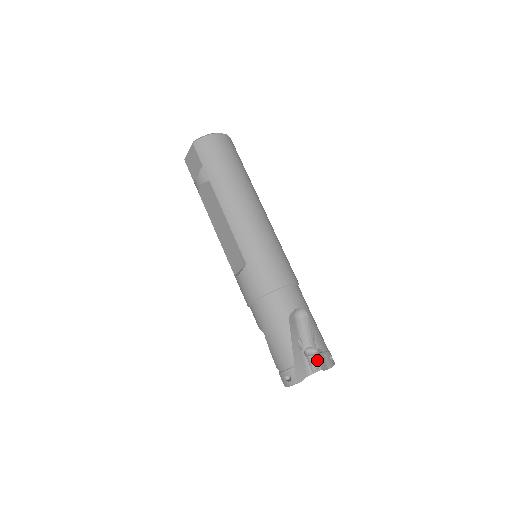
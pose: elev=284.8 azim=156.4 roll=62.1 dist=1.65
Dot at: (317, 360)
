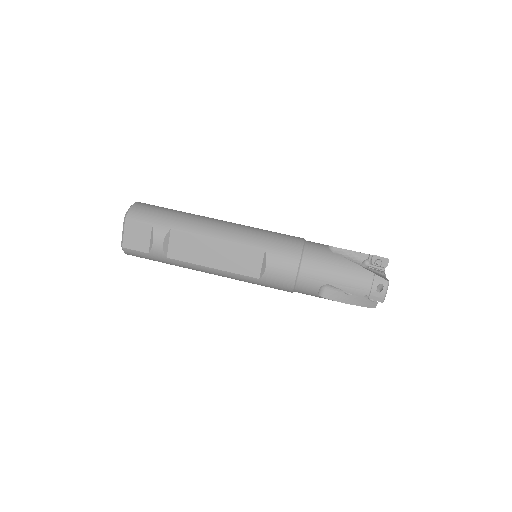
Dot at: (378, 261)
